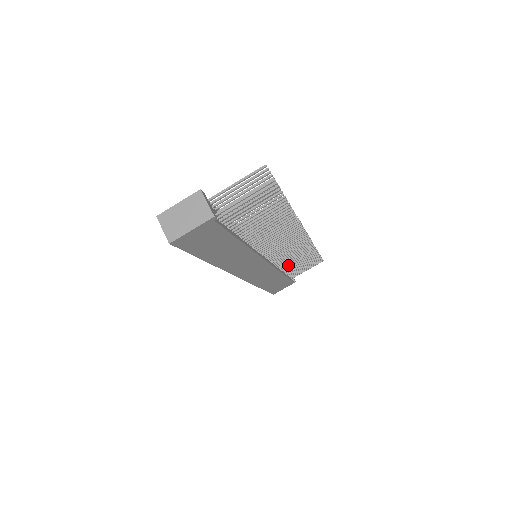
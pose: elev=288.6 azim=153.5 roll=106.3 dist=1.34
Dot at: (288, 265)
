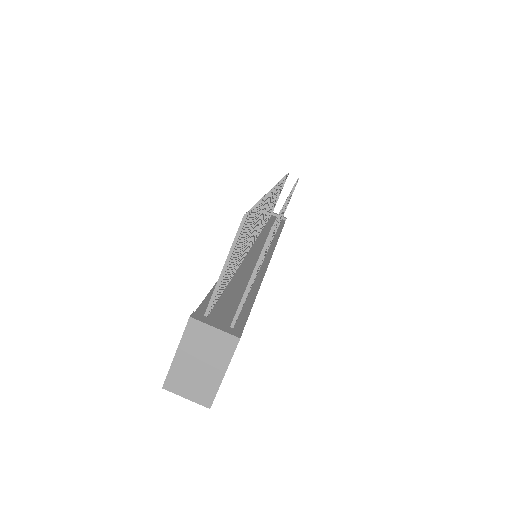
Dot at: occluded
